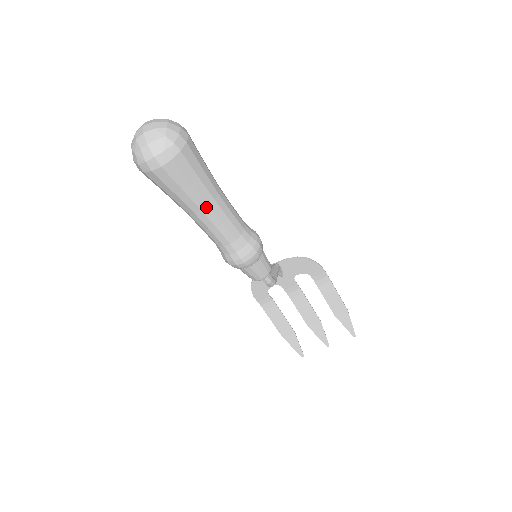
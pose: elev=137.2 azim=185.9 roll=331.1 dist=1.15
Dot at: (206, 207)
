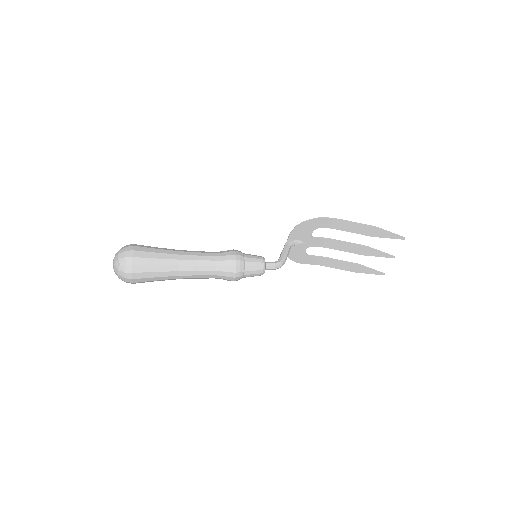
Dot at: (178, 273)
